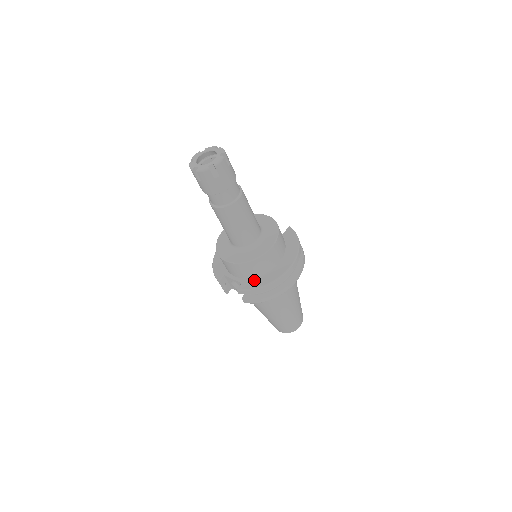
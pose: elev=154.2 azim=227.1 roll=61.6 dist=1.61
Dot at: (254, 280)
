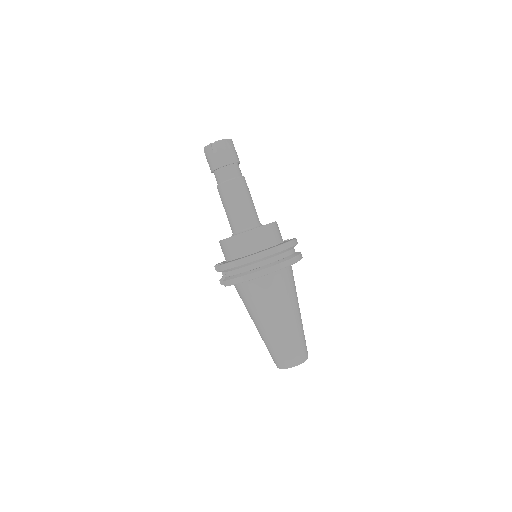
Dot at: occluded
